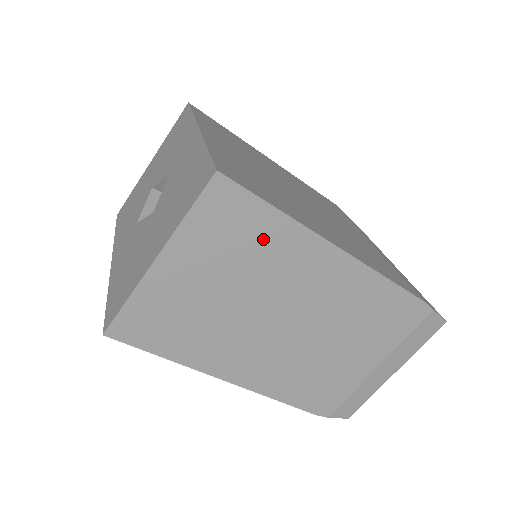
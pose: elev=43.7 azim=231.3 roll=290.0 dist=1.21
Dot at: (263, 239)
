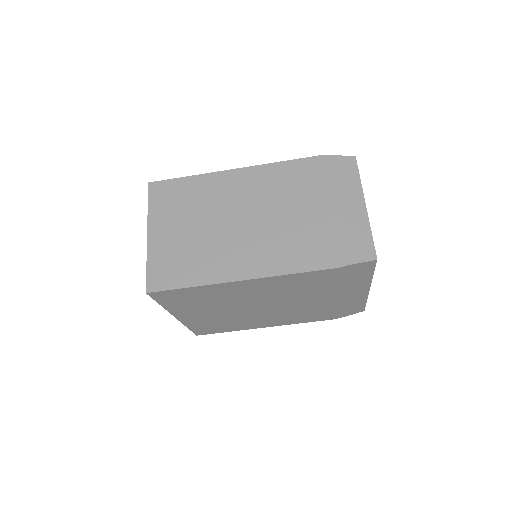
Dot at: (192, 192)
